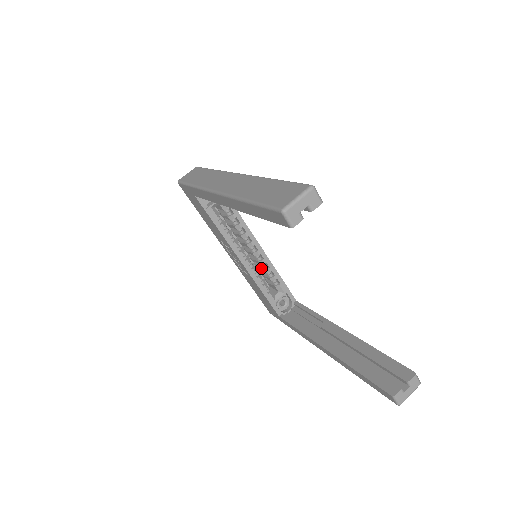
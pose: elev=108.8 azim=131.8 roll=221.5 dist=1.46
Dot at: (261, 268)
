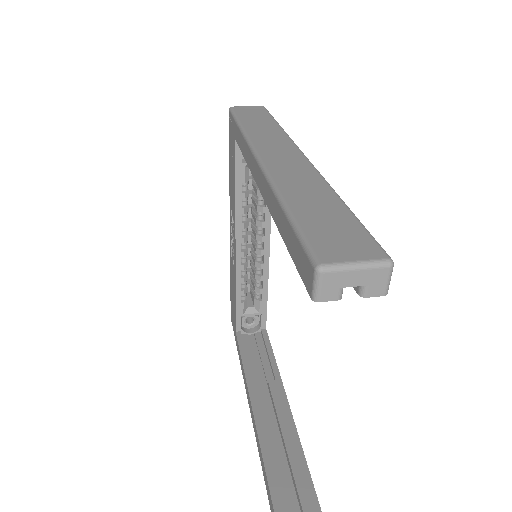
Dot at: (254, 269)
